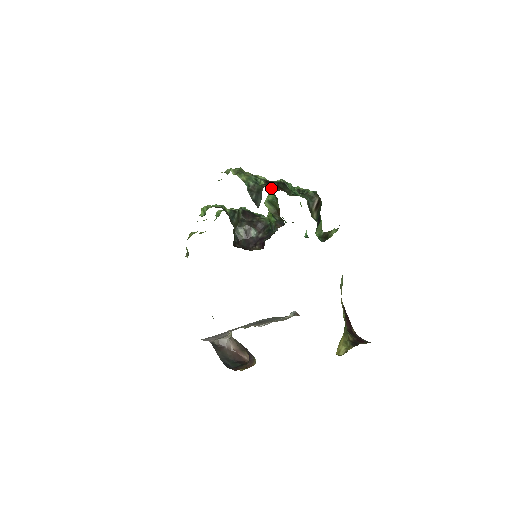
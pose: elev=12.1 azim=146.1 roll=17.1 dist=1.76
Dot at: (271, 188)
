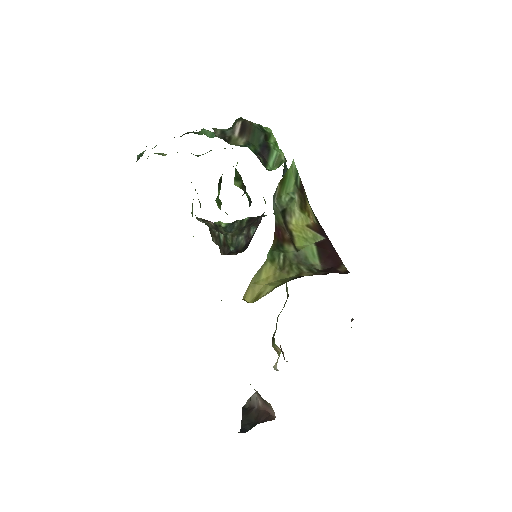
Dot at: occluded
